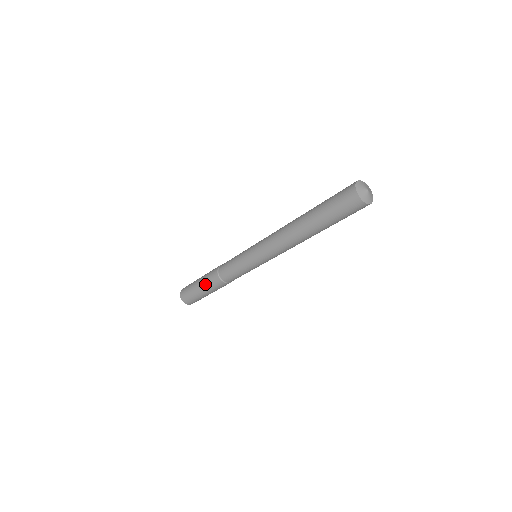
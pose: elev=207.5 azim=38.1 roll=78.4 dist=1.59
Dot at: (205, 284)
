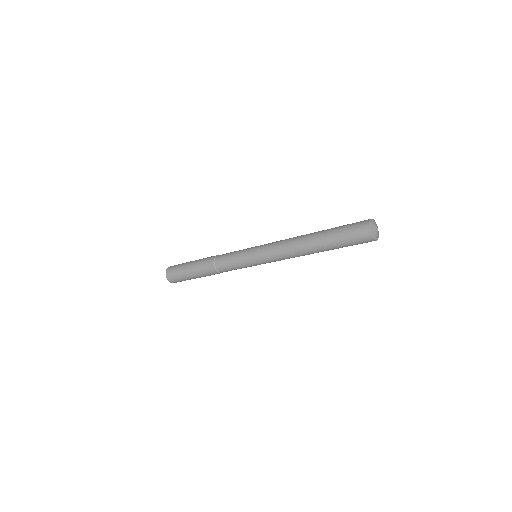
Dot at: (200, 275)
